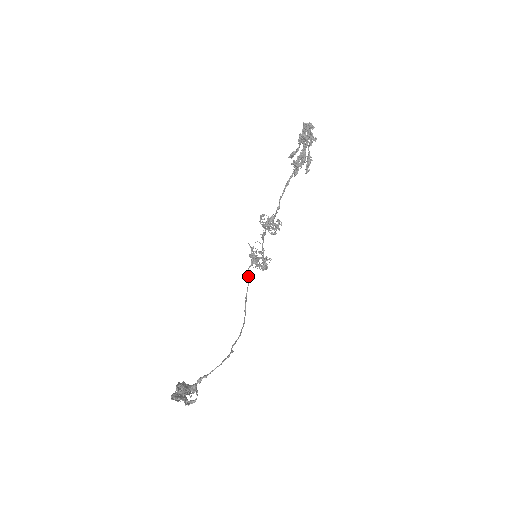
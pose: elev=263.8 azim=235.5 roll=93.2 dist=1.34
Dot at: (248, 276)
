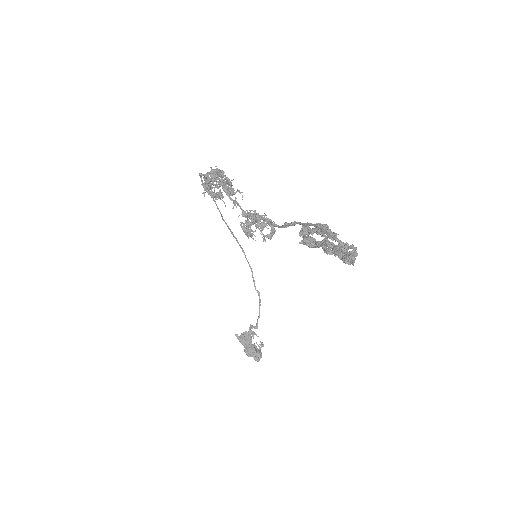
Dot at: occluded
